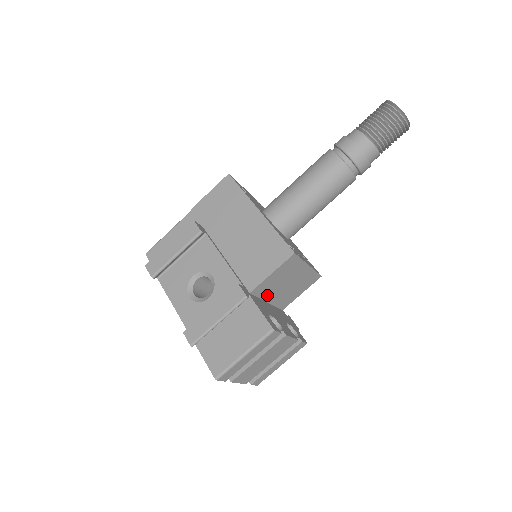
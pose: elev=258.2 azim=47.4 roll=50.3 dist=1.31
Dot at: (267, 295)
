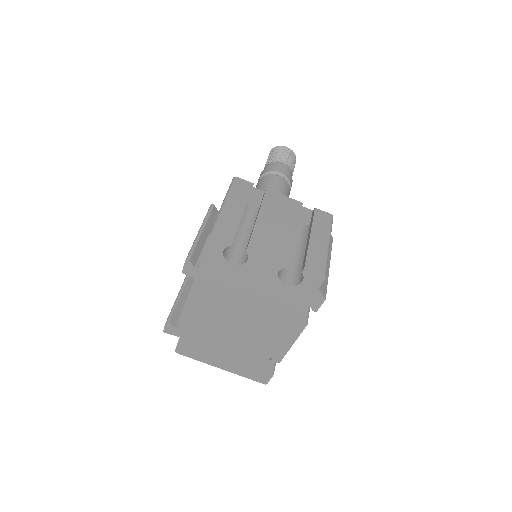
Dot at: occluded
